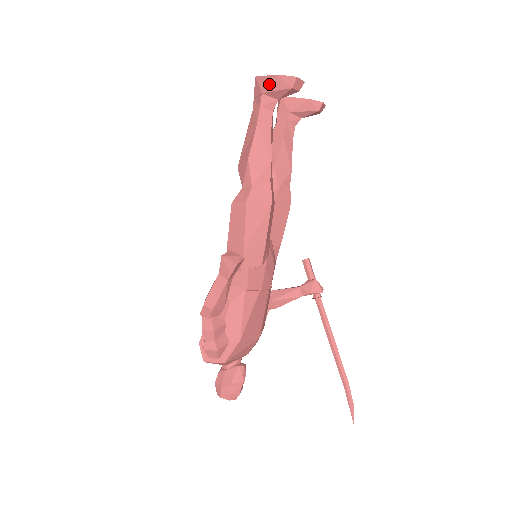
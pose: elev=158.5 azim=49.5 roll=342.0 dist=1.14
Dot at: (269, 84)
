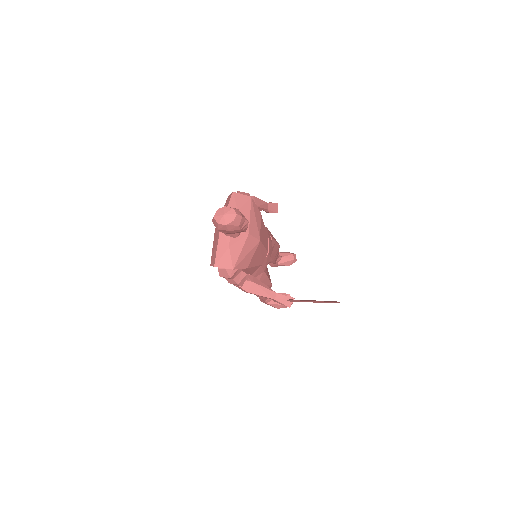
Dot at: (280, 252)
